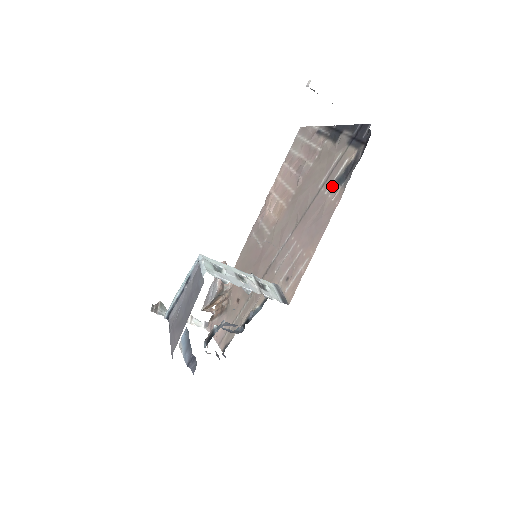
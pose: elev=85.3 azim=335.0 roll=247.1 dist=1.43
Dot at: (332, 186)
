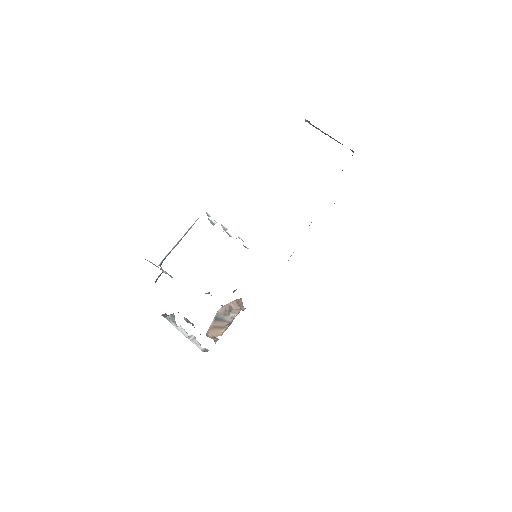
Dot at: occluded
